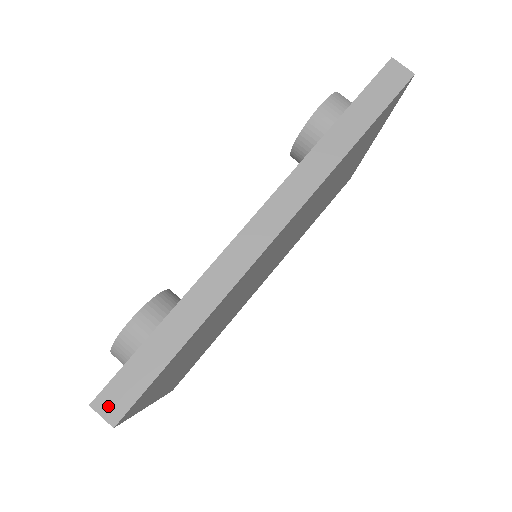
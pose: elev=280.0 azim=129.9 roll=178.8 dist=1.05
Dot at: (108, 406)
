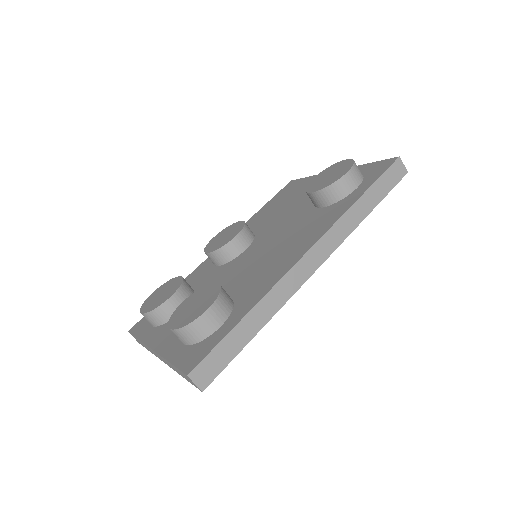
Dot at: (200, 377)
